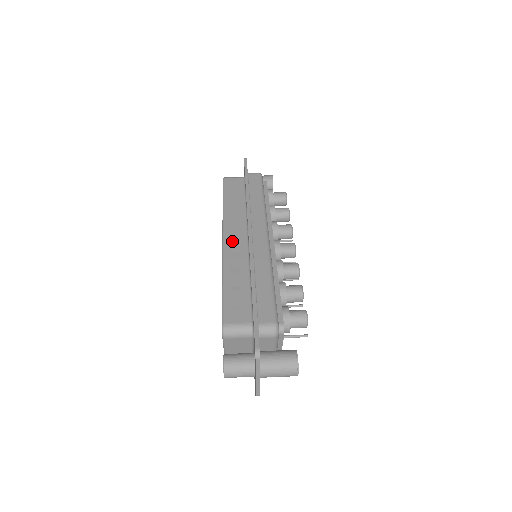
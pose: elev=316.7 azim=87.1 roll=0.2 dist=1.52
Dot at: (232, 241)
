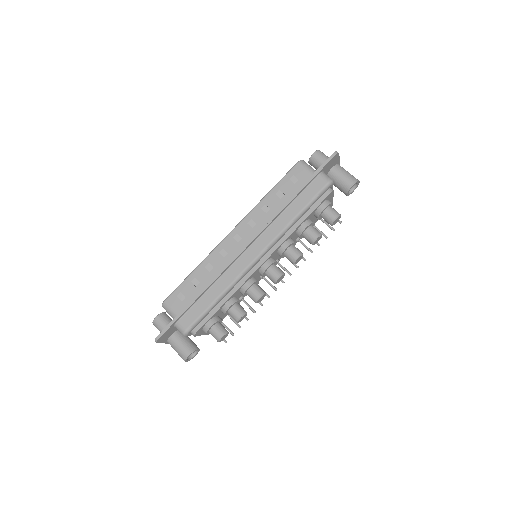
Dot at: (233, 240)
